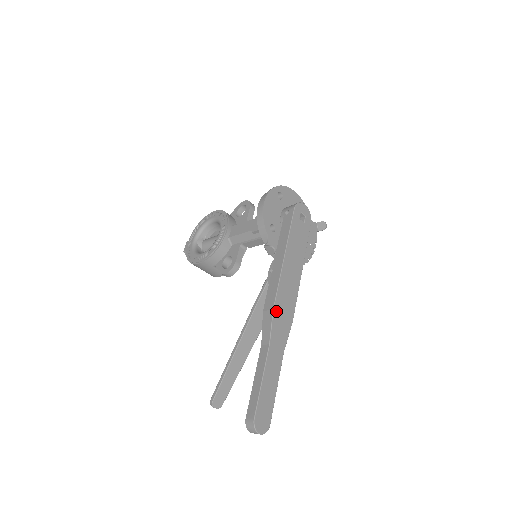
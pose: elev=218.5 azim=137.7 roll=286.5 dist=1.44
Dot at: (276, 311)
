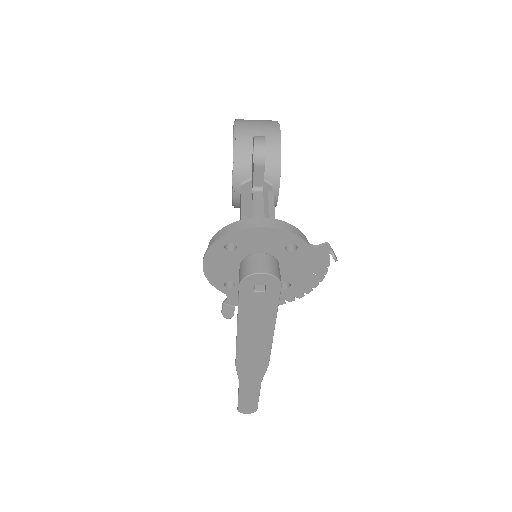
Dot at: (240, 365)
